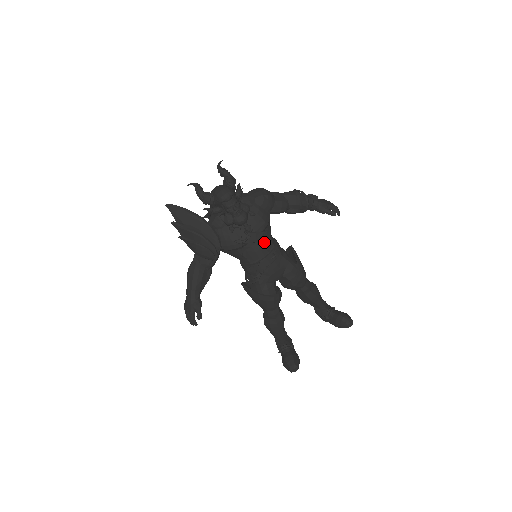
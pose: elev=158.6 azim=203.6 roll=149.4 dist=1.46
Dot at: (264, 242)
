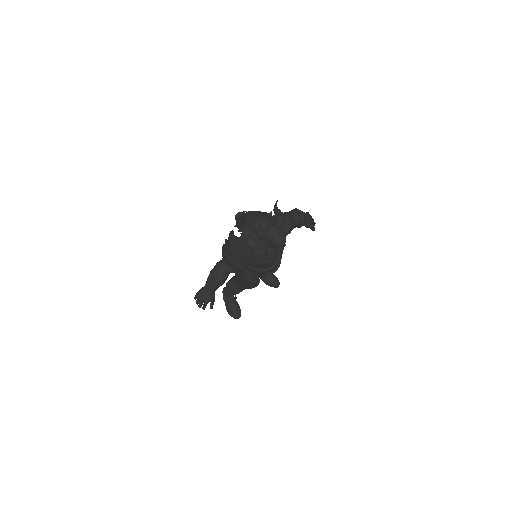
Dot at: occluded
